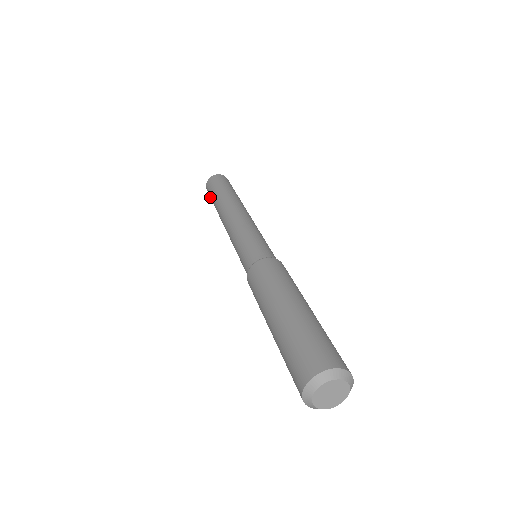
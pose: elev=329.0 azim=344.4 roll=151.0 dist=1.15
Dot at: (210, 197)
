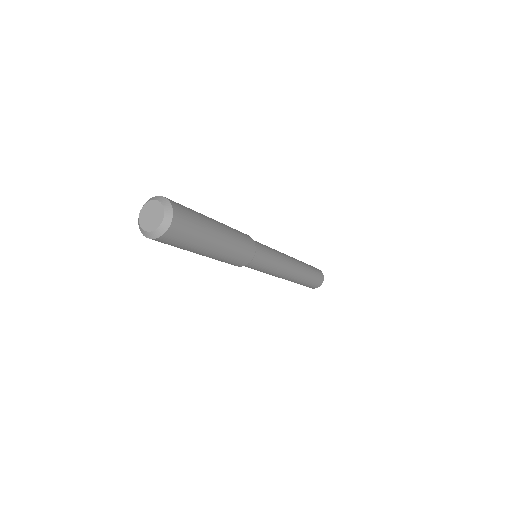
Dot at: occluded
